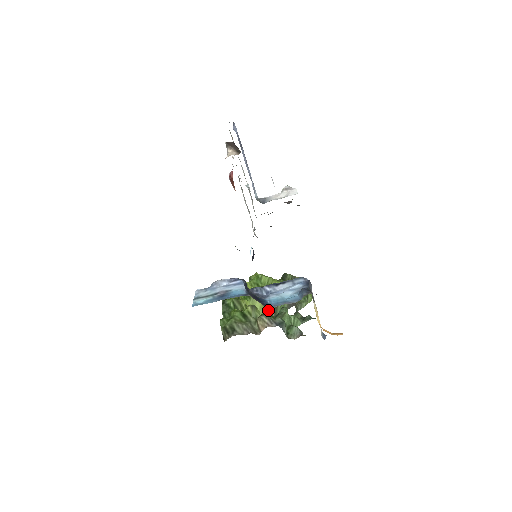
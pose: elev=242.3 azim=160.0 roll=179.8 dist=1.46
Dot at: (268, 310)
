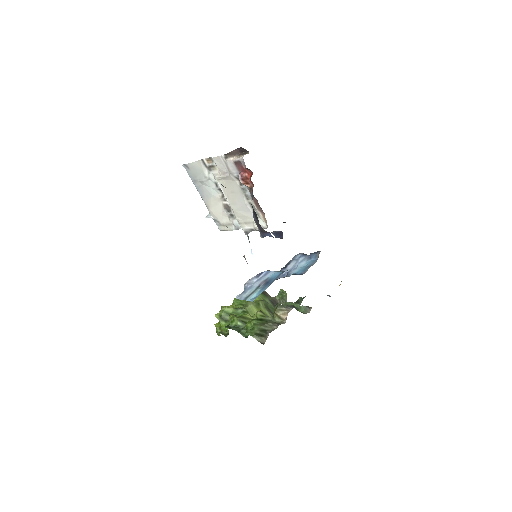
Dot at: (267, 314)
